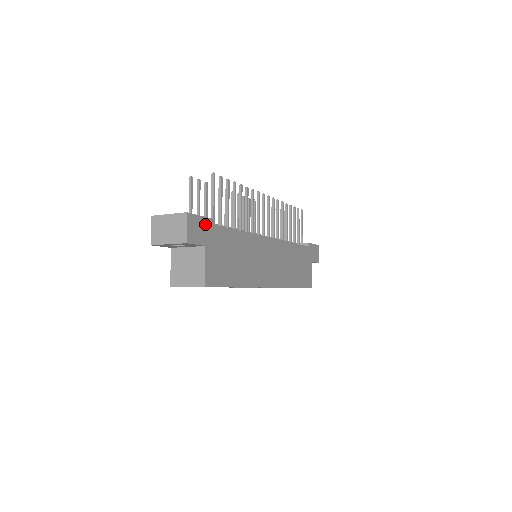
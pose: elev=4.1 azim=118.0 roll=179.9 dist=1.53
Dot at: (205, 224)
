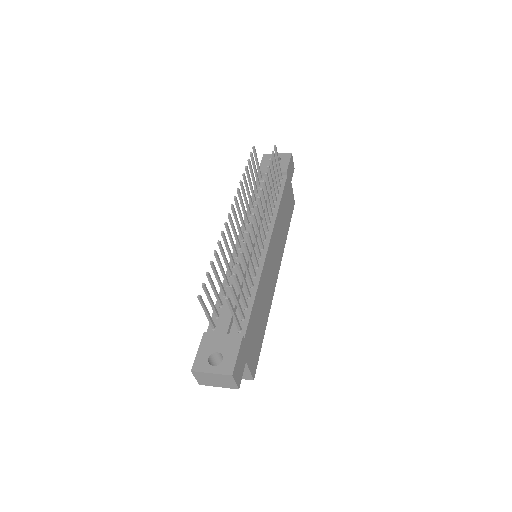
Dot at: (241, 351)
